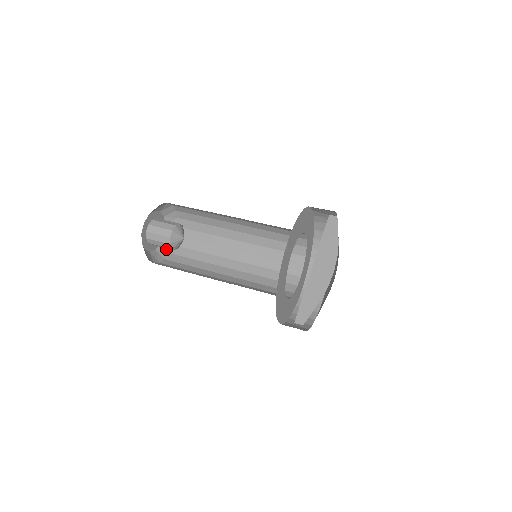
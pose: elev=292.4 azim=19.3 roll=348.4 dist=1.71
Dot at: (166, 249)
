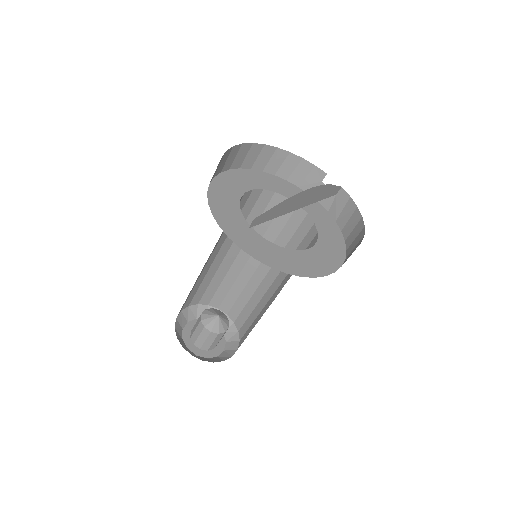
Dot at: (221, 359)
